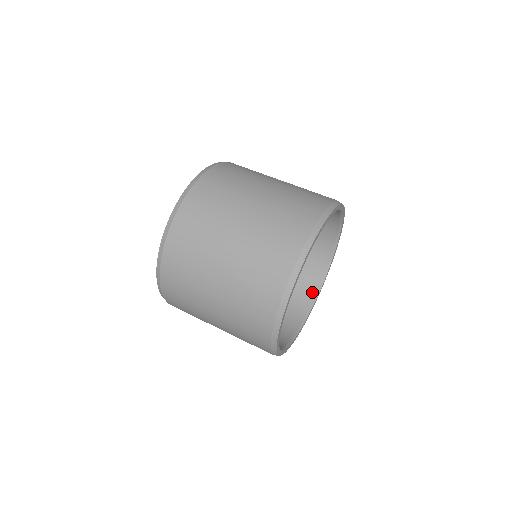
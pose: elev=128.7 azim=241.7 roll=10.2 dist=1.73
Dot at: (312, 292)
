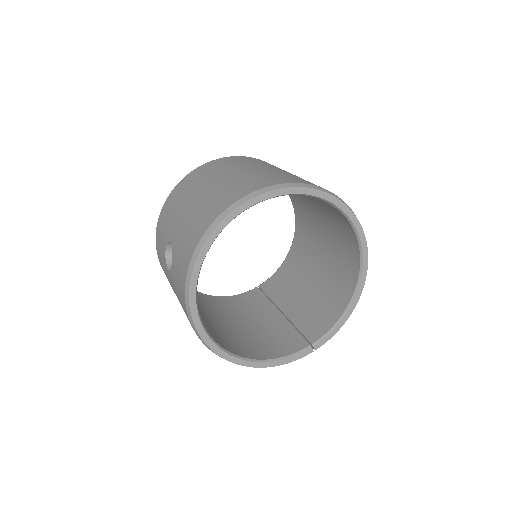
Dot at: (240, 353)
